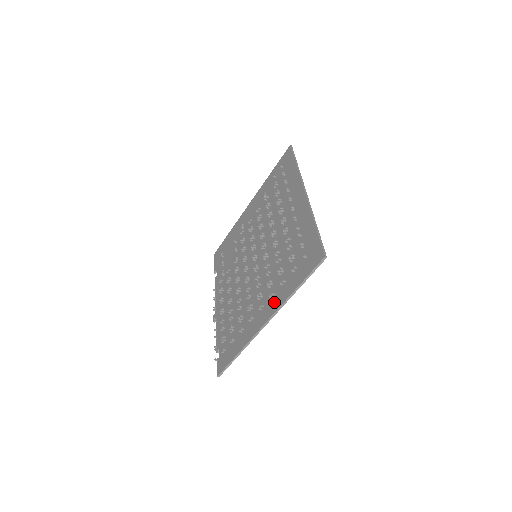
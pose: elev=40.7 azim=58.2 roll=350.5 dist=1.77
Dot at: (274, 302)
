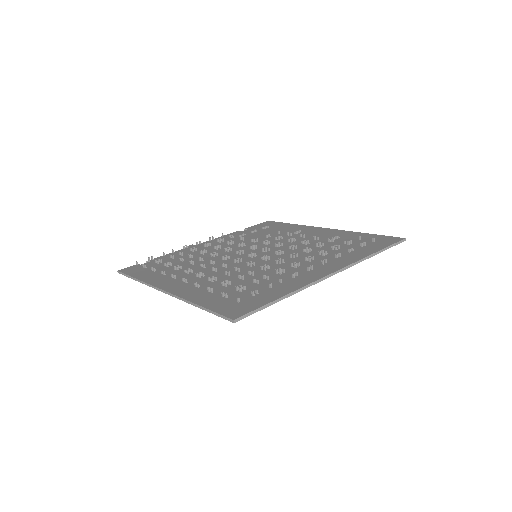
Dot at: (188, 290)
